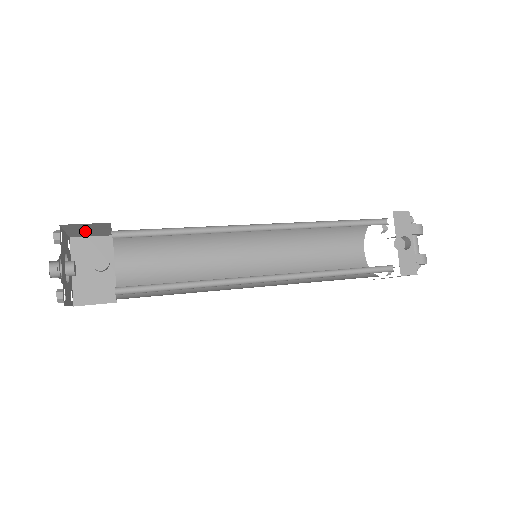
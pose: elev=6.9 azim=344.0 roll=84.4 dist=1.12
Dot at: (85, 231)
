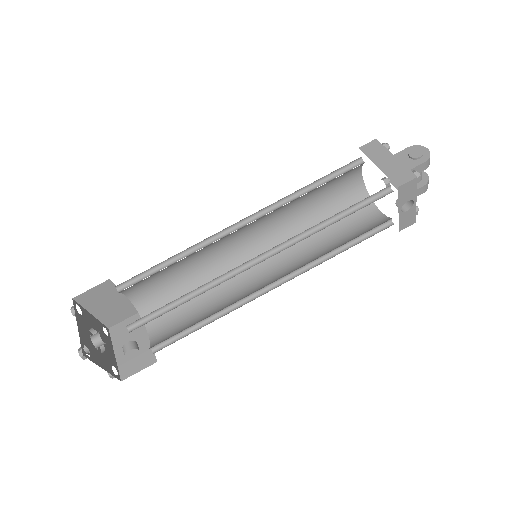
Dot at: occluded
